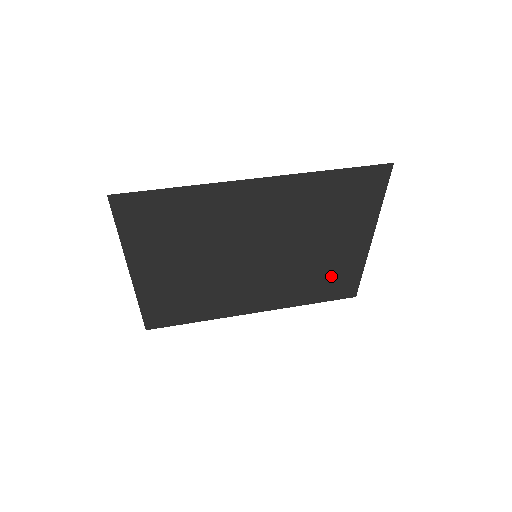
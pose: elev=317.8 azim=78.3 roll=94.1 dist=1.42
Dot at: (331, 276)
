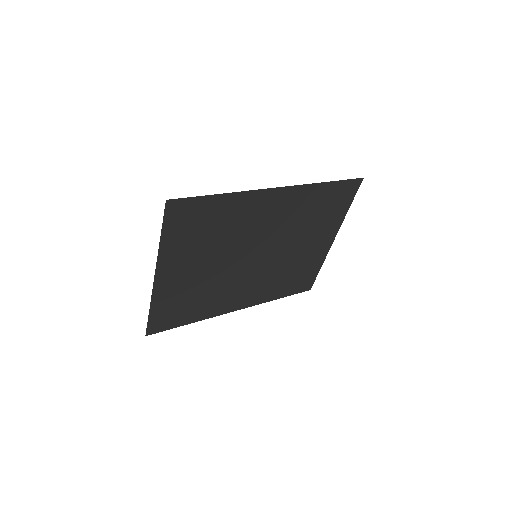
Dot at: (300, 272)
